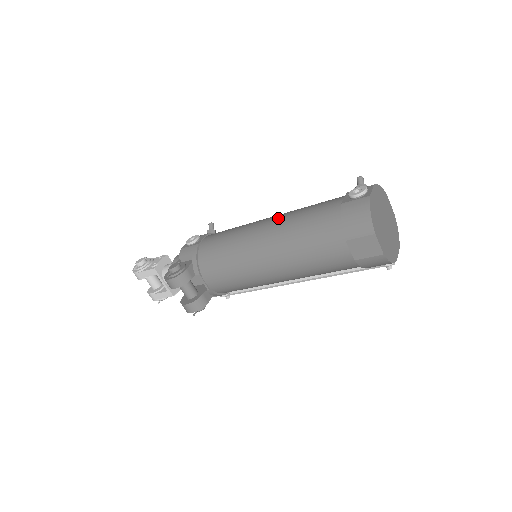
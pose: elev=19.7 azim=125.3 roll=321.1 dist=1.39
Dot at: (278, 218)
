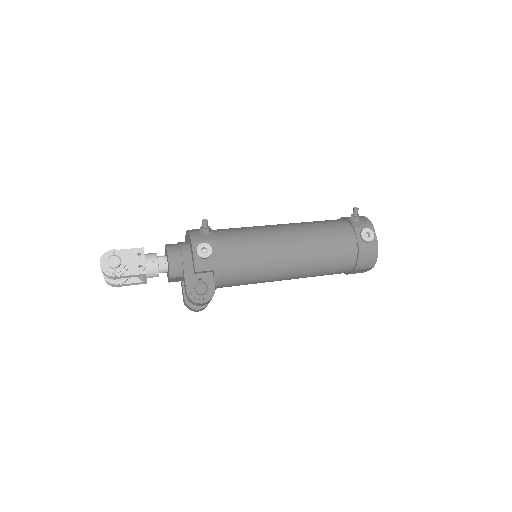
Dot at: (302, 243)
